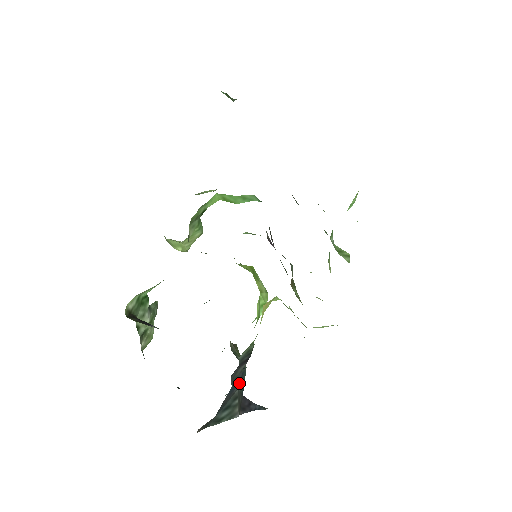
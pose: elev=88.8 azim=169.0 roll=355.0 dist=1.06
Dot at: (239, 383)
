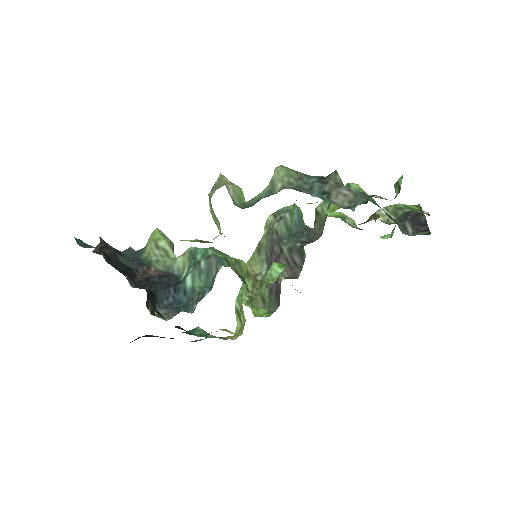
Dot at: occluded
